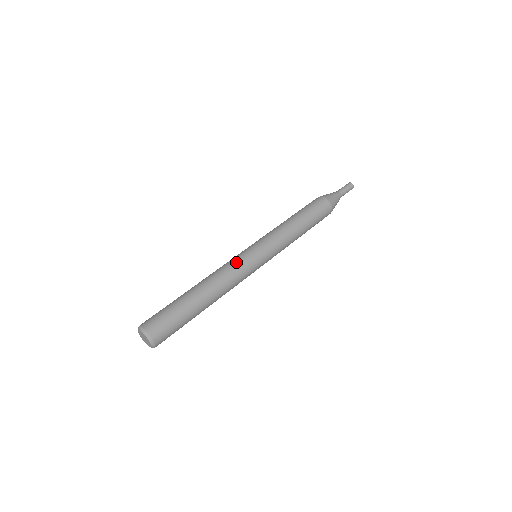
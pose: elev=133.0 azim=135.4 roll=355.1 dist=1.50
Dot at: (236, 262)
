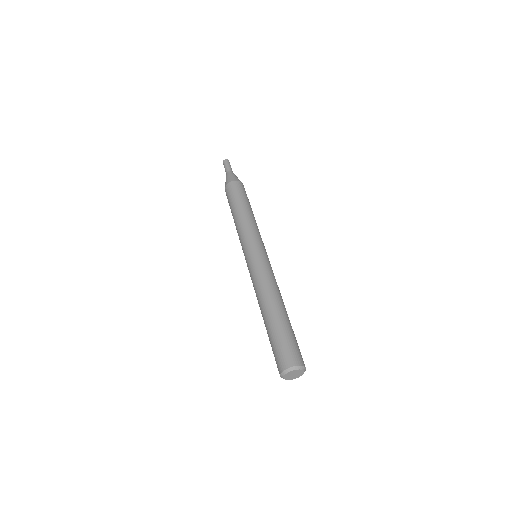
Dot at: (261, 269)
